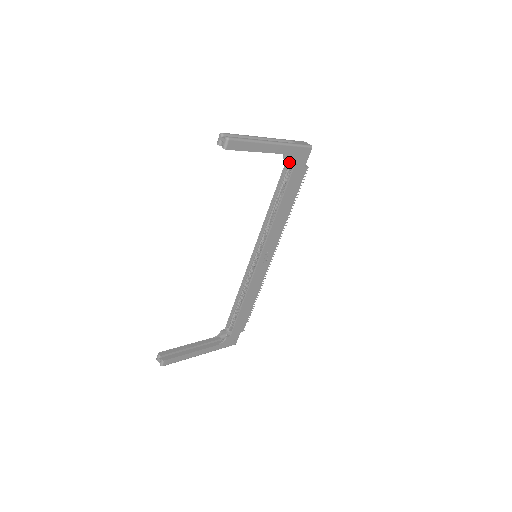
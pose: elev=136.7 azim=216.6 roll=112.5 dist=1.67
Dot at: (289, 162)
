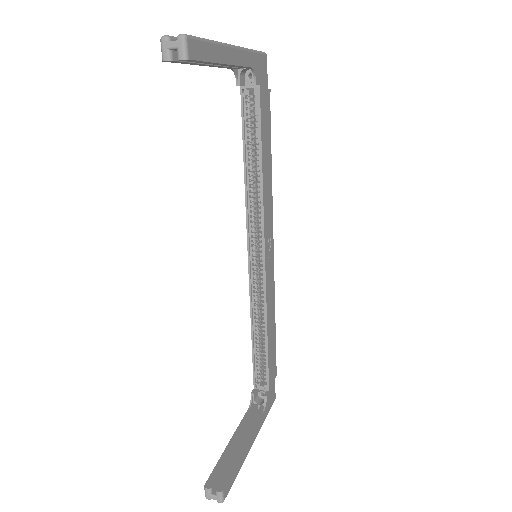
Dot at: (247, 89)
